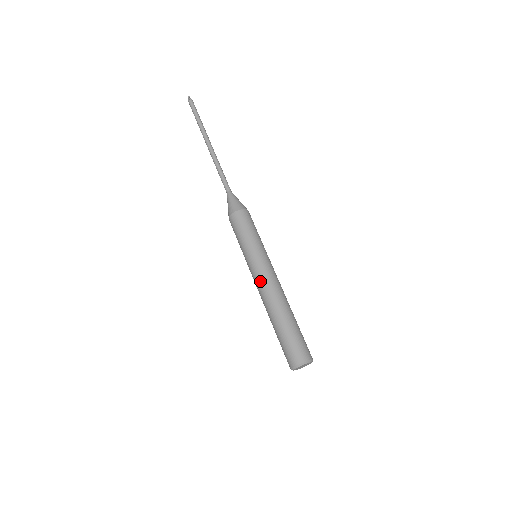
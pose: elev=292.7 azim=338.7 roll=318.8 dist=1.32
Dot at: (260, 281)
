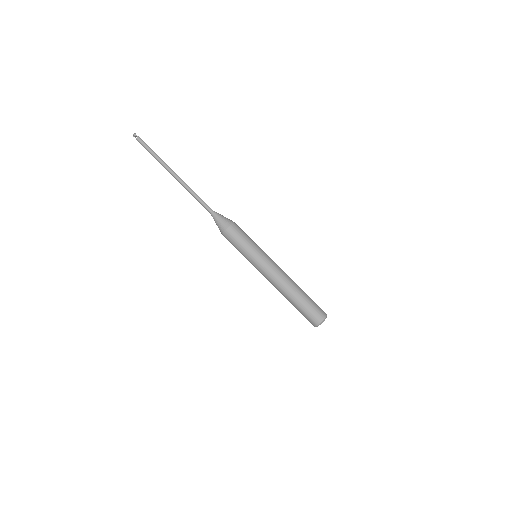
Dot at: (272, 273)
